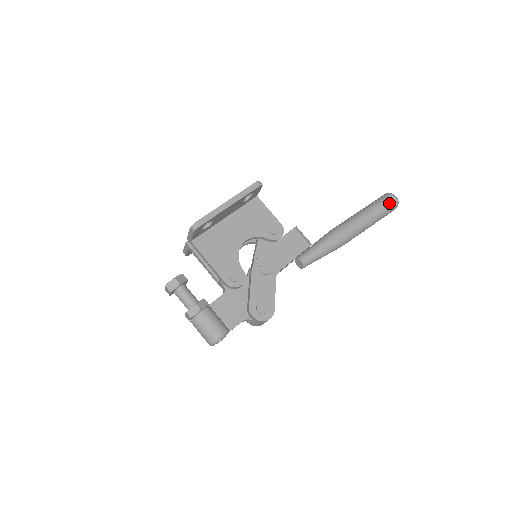
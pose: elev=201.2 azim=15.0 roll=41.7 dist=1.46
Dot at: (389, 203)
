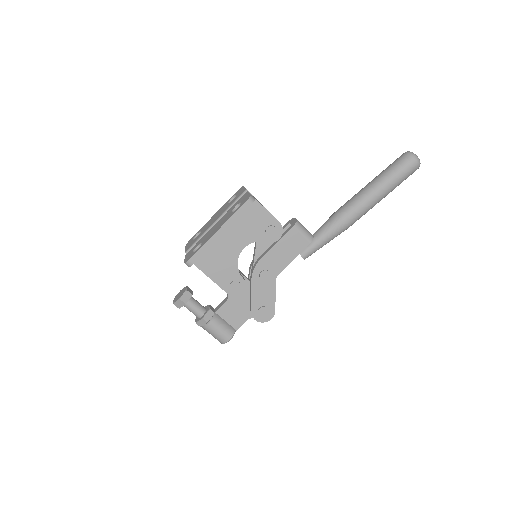
Dot at: (407, 171)
